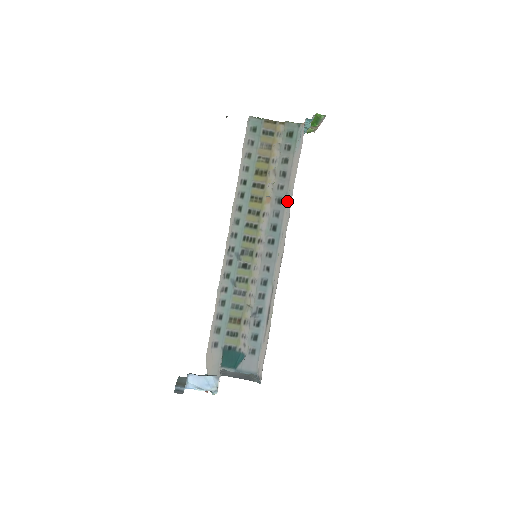
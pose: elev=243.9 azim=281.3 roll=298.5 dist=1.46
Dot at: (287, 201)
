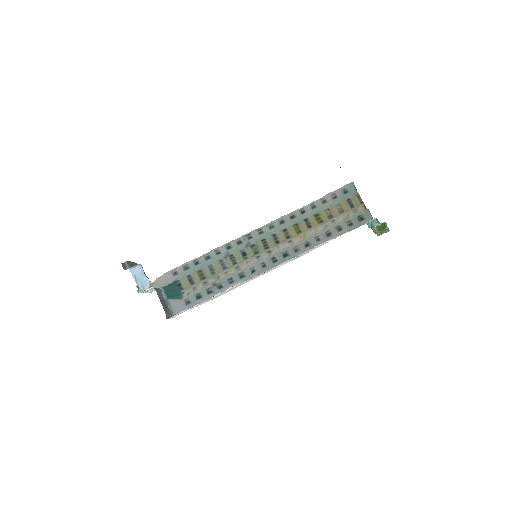
Dot at: occluded
